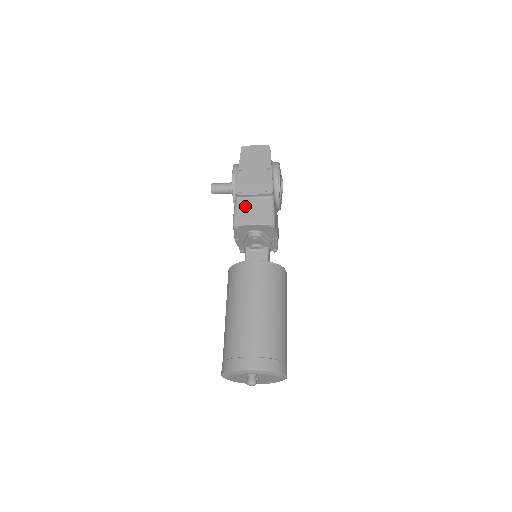
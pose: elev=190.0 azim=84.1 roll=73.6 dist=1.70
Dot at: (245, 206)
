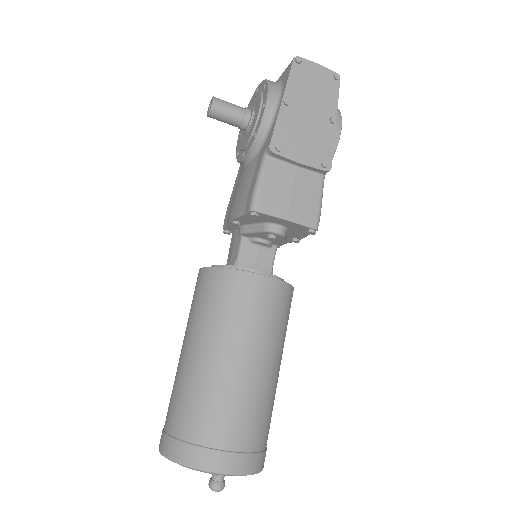
Dot at: (279, 178)
